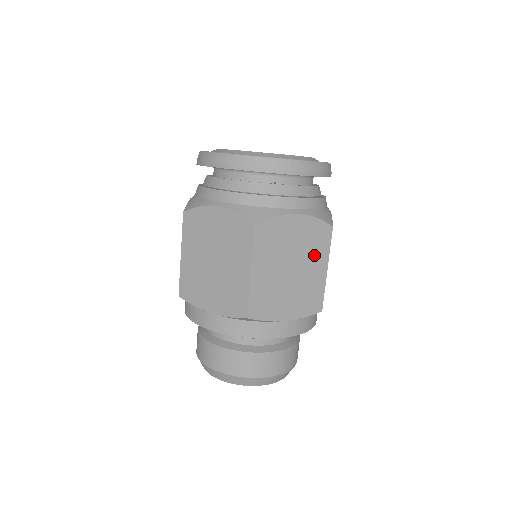
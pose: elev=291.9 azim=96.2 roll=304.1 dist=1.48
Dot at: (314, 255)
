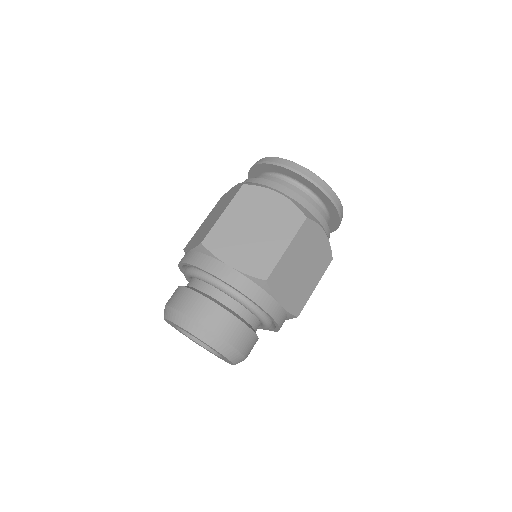
Dot at: (280, 230)
